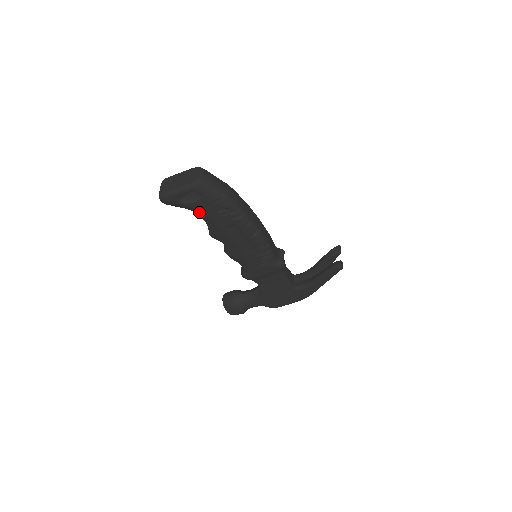
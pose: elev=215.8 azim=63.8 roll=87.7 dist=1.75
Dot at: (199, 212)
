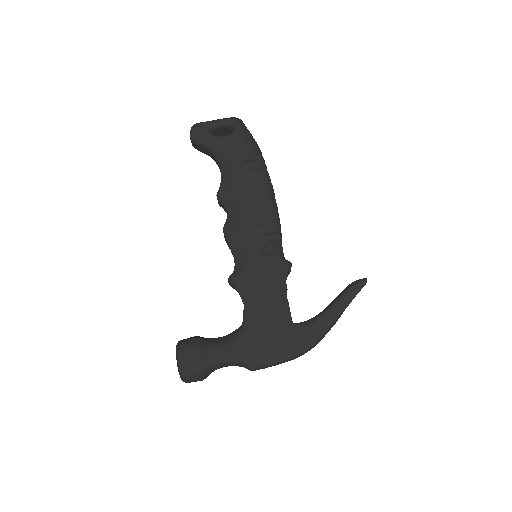
Dot at: (222, 154)
